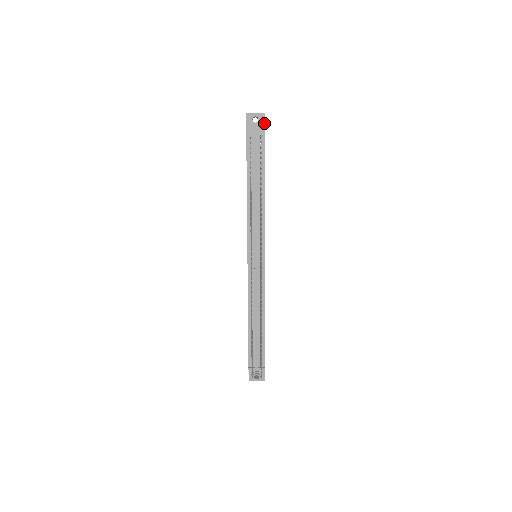
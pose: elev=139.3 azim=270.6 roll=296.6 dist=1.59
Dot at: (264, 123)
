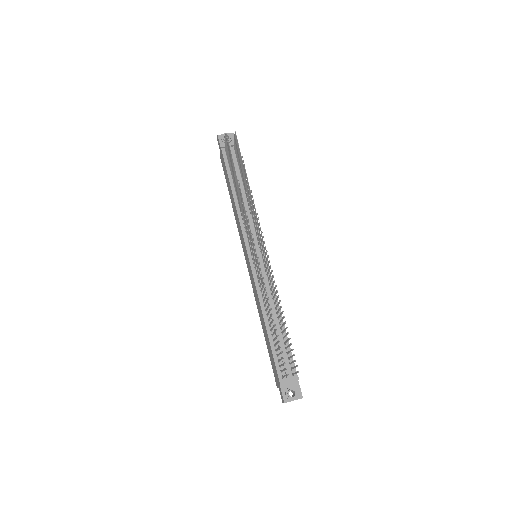
Dot at: occluded
